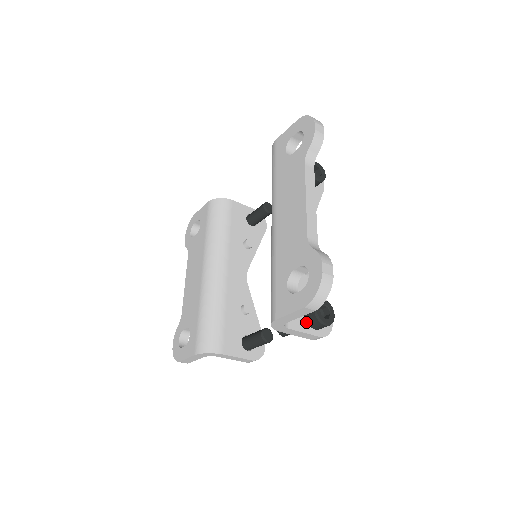
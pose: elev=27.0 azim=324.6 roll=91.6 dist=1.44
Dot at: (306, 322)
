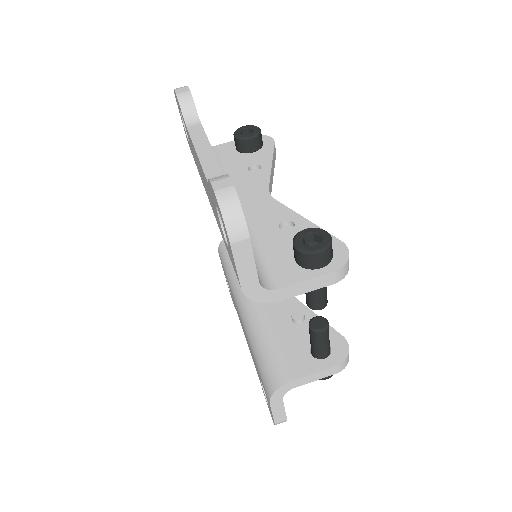
Dot at: (303, 268)
